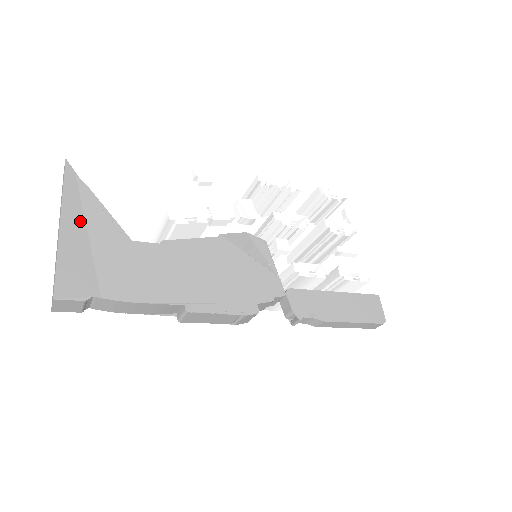
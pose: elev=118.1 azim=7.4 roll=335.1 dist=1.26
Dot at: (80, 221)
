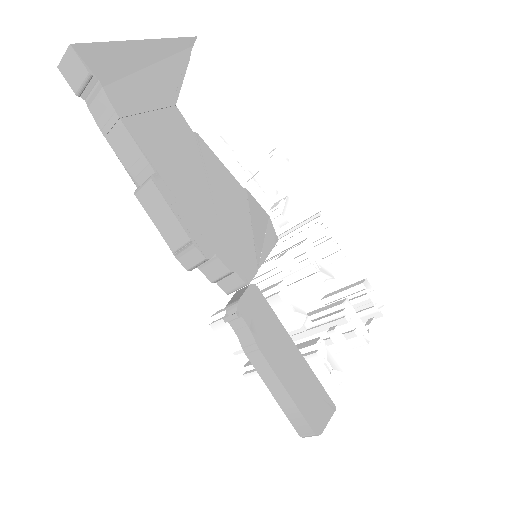
Dot at: (157, 56)
